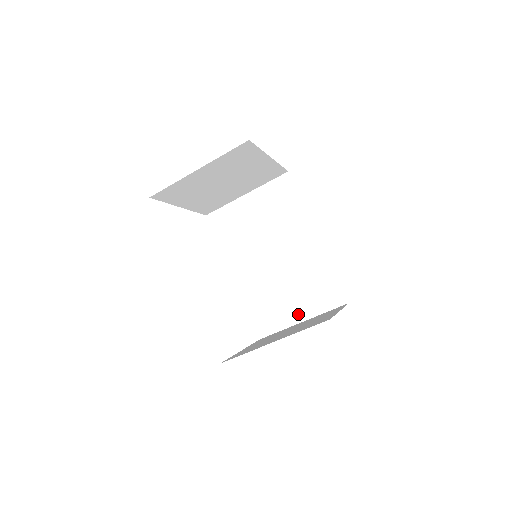
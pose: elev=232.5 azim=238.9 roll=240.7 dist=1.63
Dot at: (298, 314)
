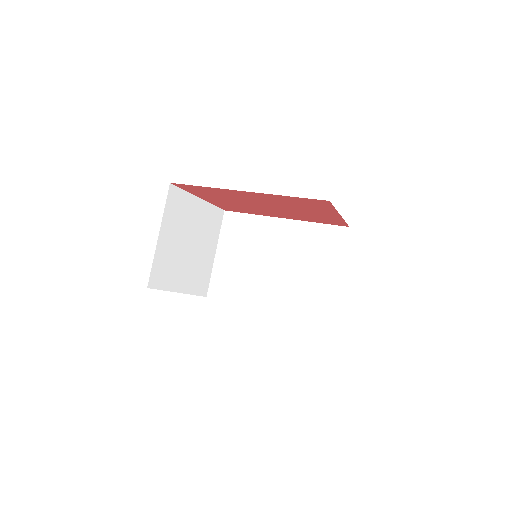
Dot at: (332, 274)
